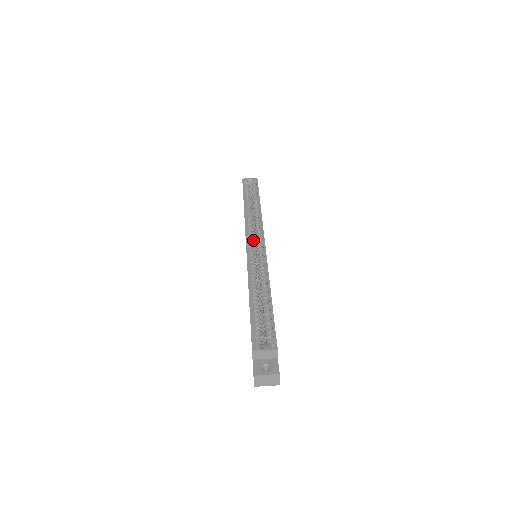
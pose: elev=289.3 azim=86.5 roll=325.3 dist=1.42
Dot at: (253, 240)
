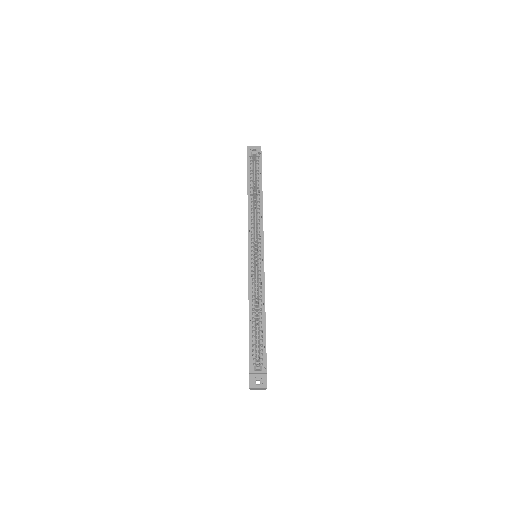
Dot at: (254, 244)
